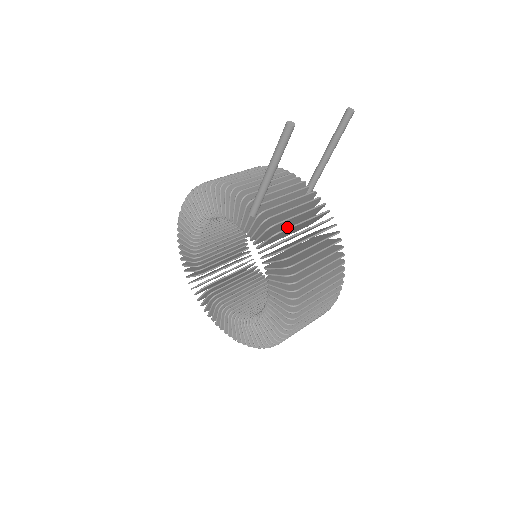
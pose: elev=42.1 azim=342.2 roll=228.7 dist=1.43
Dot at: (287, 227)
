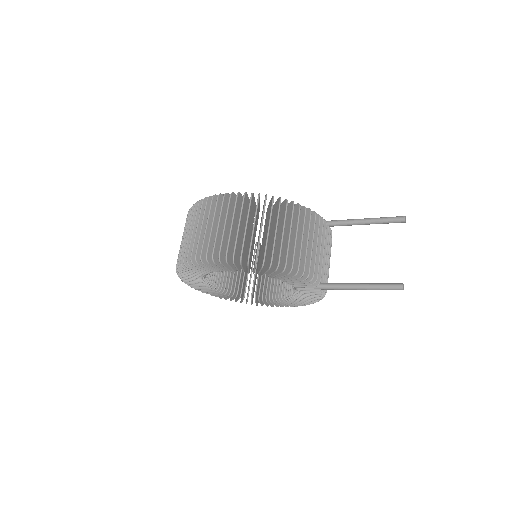
Dot at: occluded
